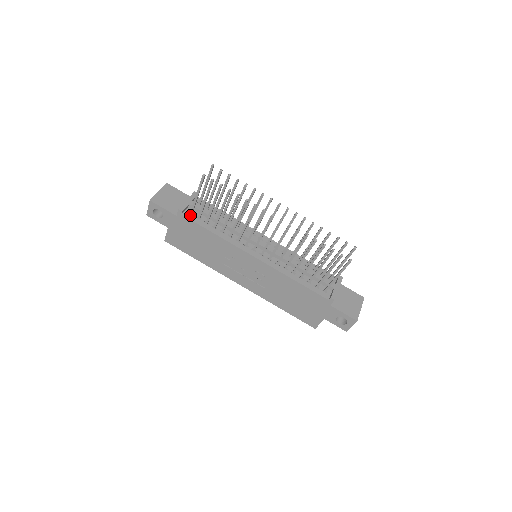
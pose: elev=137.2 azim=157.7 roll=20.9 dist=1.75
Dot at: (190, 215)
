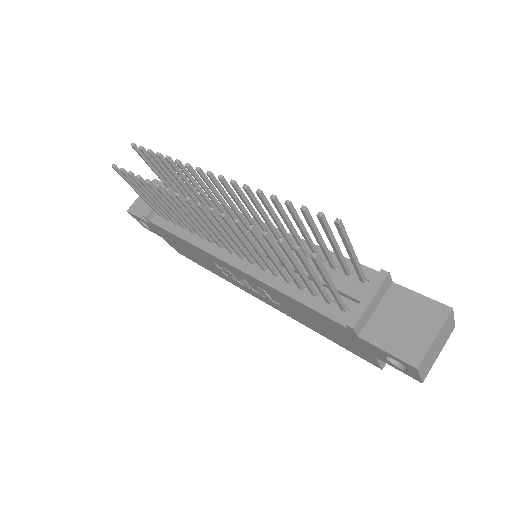
Dot at: (159, 219)
